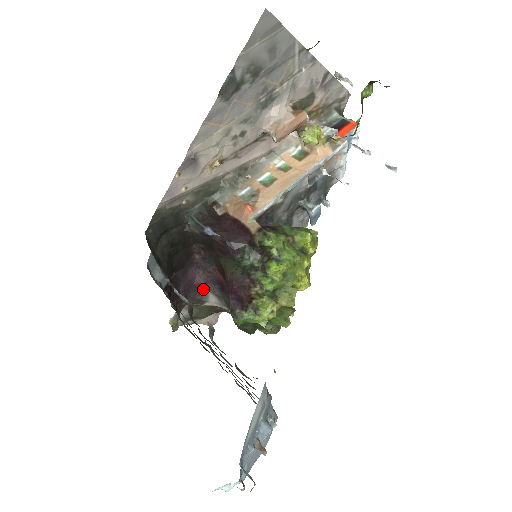
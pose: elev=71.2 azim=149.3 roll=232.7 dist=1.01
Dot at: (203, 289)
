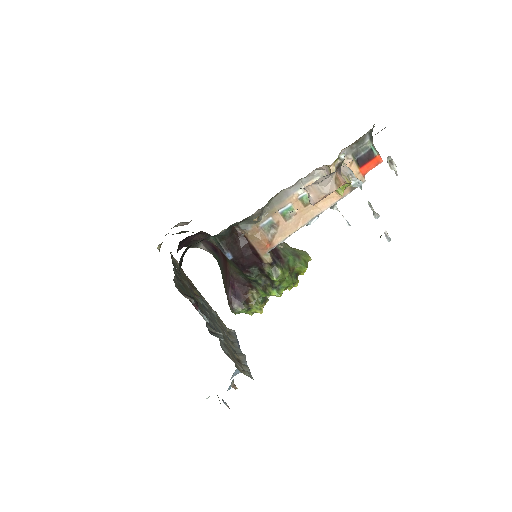
Dot at: (196, 241)
